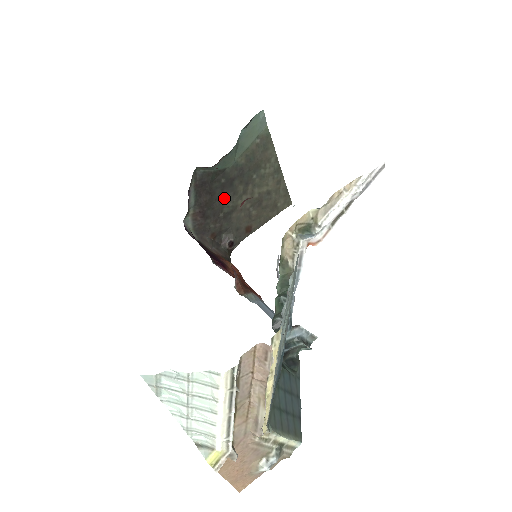
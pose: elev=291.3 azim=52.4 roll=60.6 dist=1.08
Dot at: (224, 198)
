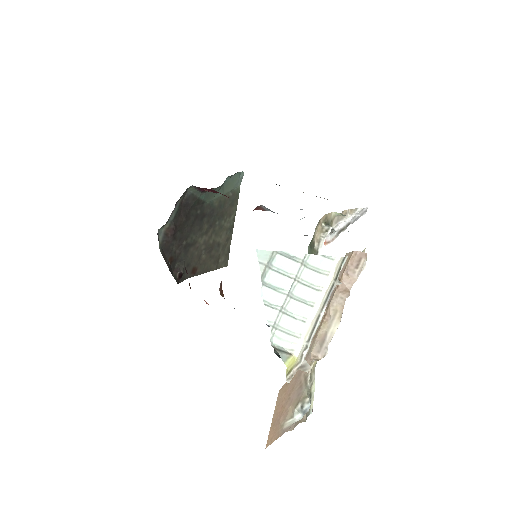
Dot at: (192, 228)
